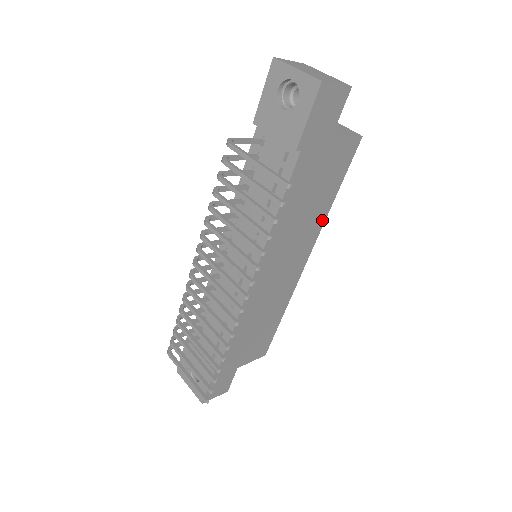
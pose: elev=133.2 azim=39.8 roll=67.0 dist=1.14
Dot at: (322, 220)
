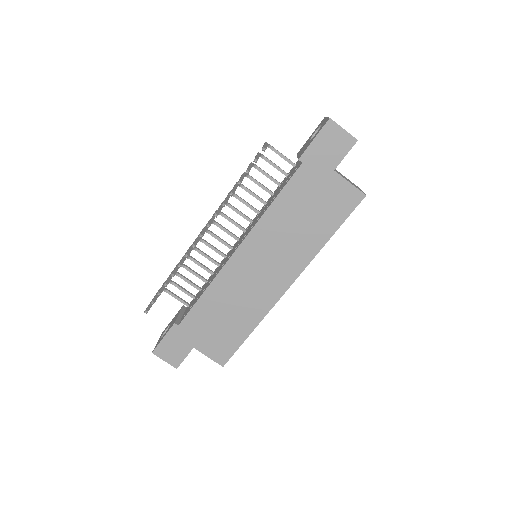
Dot at: (313, 252)
